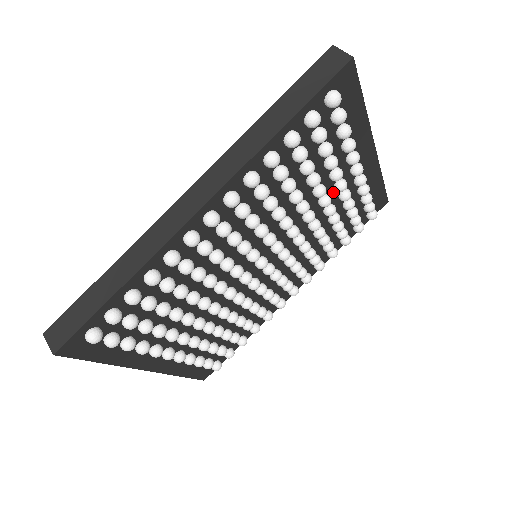
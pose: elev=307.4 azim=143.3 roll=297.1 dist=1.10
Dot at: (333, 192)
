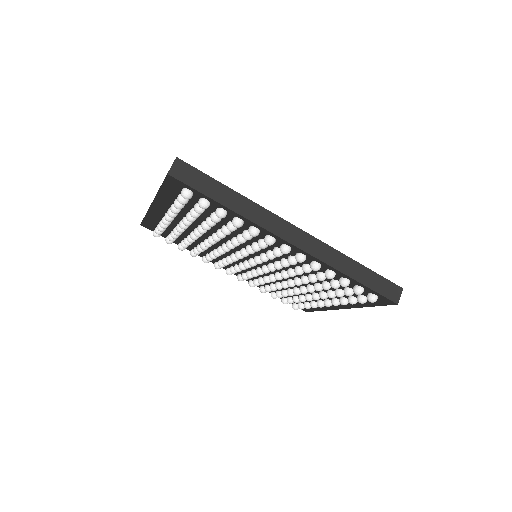
Dot at: occluded
